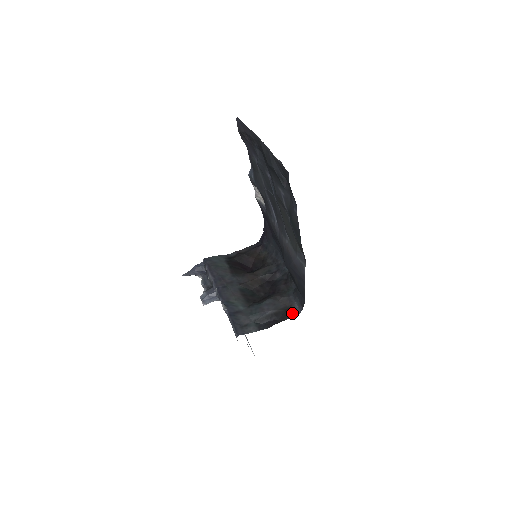
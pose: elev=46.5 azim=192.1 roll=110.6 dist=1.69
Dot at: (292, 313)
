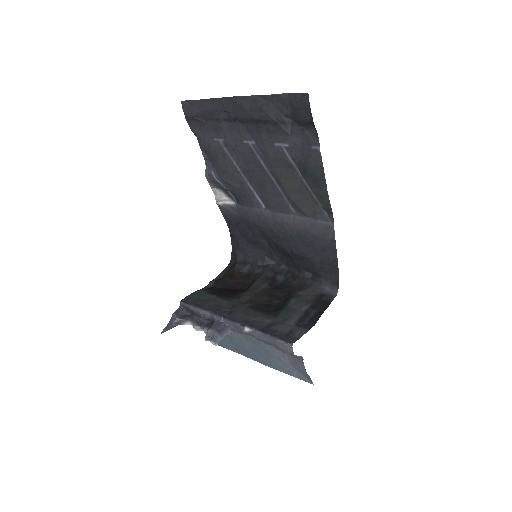
Dot at: (329, 298)
